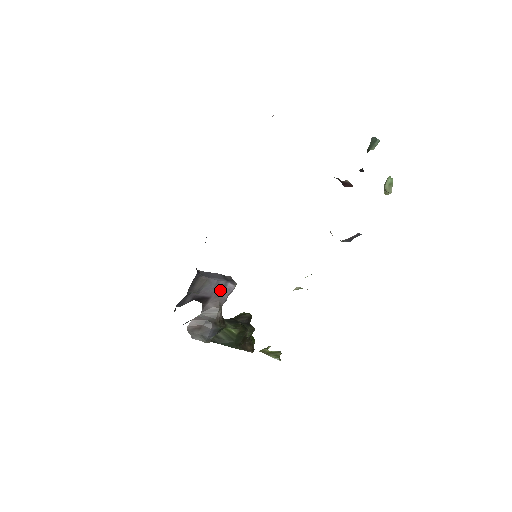
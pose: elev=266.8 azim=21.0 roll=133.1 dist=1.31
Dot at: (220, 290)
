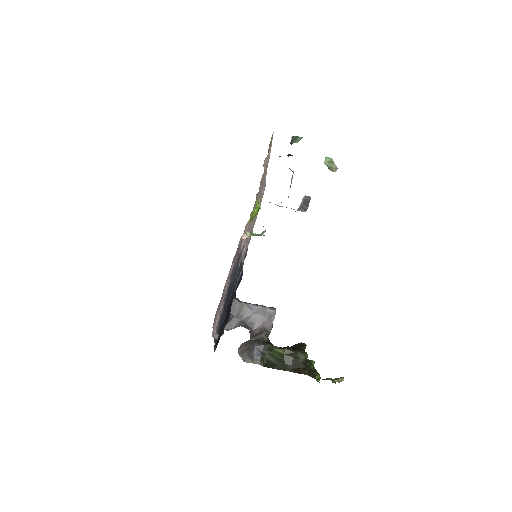
Dot at: (262, 316)
